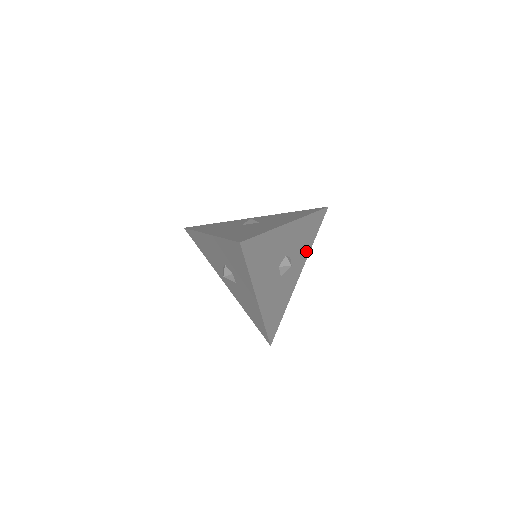
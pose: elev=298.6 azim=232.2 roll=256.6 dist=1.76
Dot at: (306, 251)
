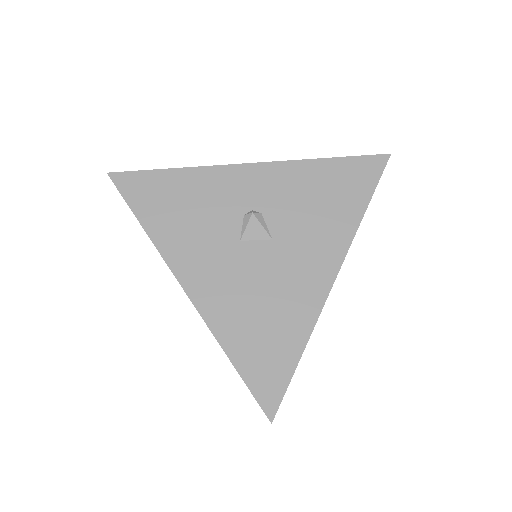
Dot at: occluded
